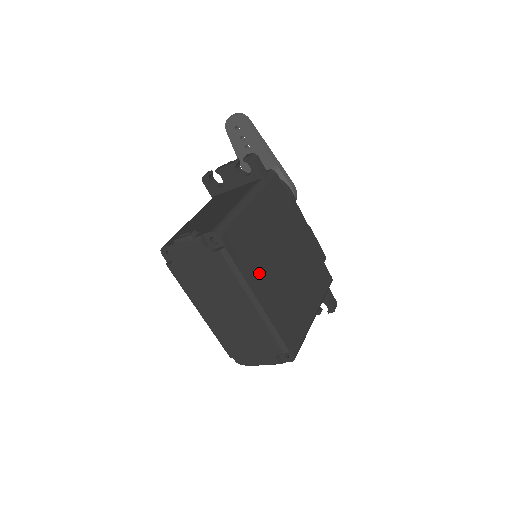
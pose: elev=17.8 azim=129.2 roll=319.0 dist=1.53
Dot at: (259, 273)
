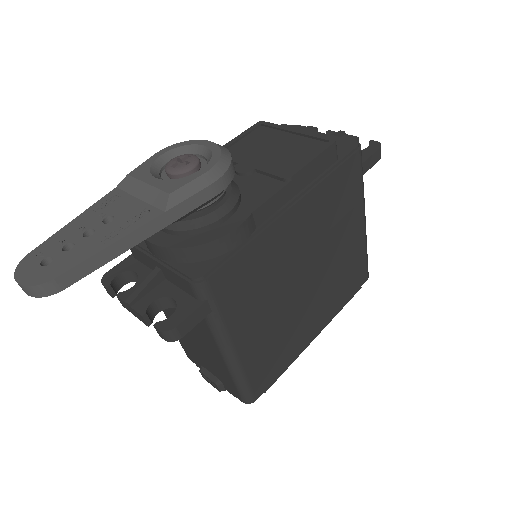
Dot at: (299, 335)
